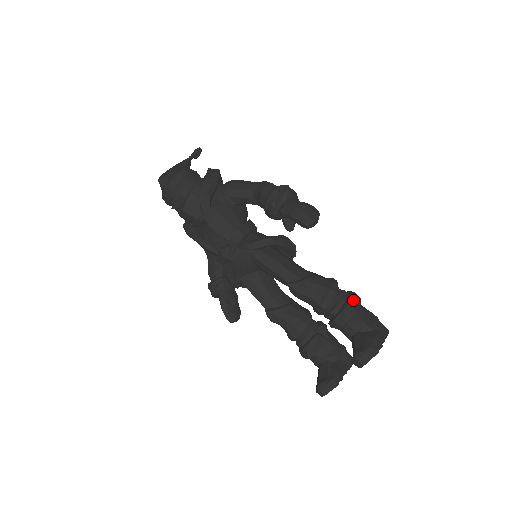
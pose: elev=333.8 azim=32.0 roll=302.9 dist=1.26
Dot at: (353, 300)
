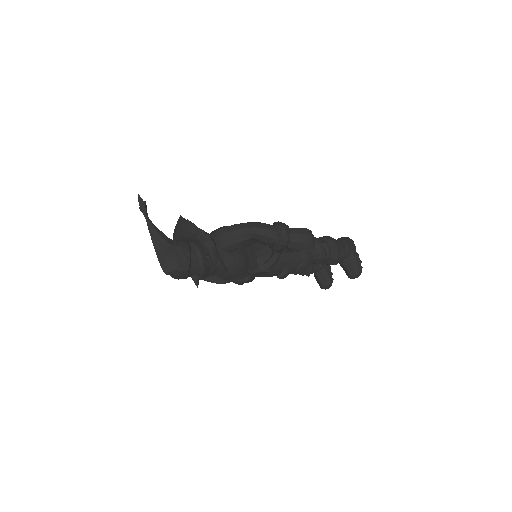
Dot at: (336, 248)
